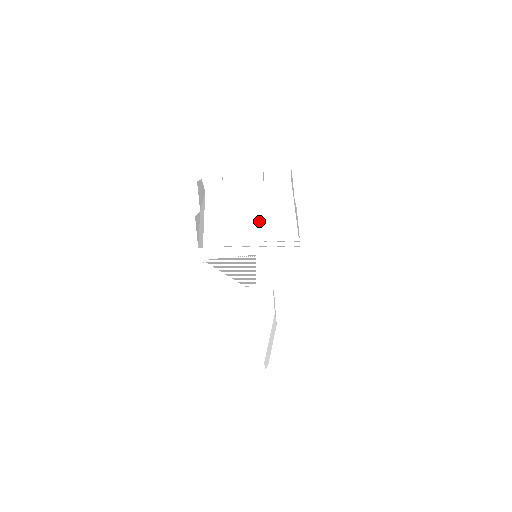
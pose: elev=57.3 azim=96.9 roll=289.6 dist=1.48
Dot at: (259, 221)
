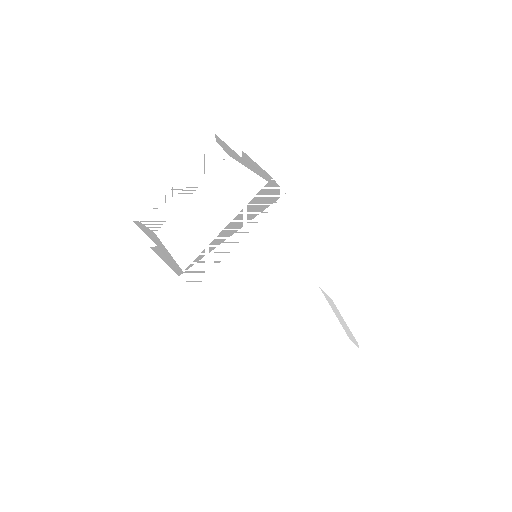
Dot at: (224, 209)
